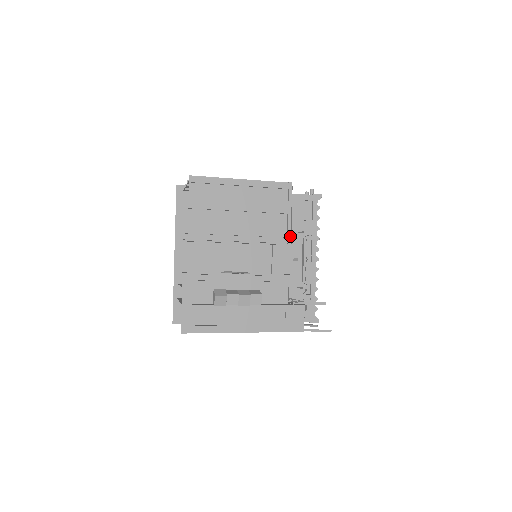
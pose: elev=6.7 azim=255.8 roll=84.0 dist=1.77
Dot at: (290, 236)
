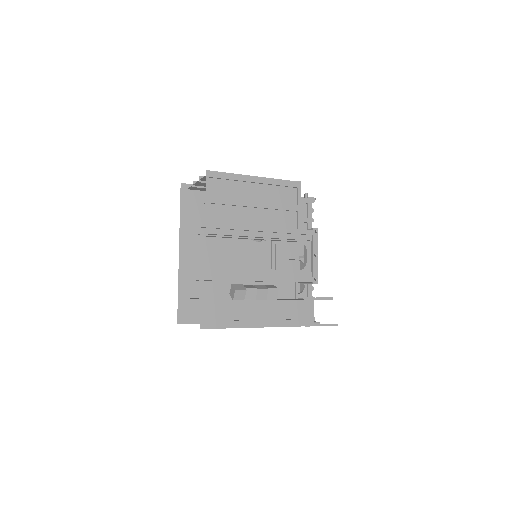
Dot at: (300, 233)
